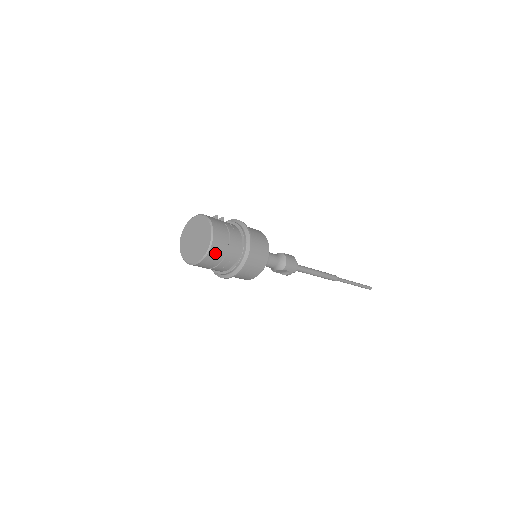
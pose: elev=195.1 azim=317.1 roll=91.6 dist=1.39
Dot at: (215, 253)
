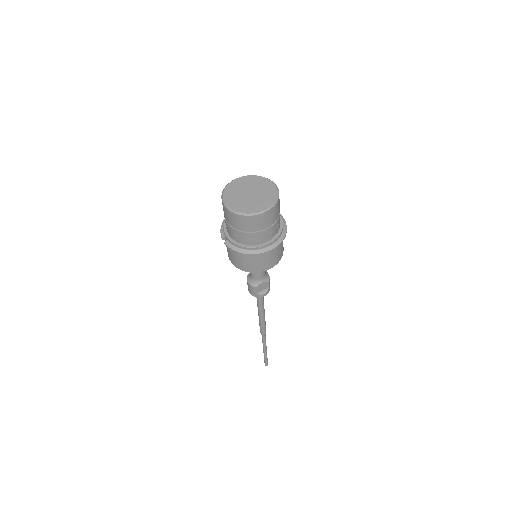
Dot at: (278, 205)
